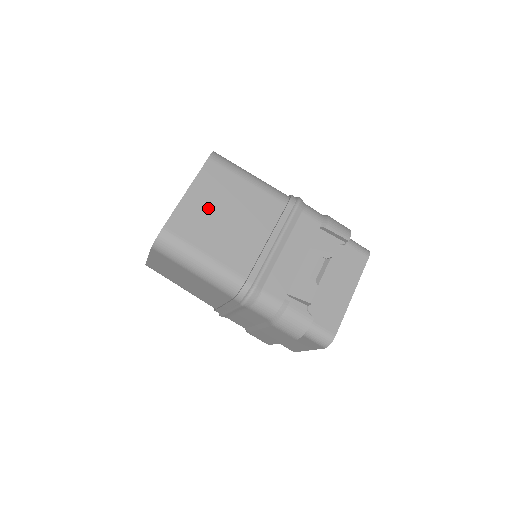
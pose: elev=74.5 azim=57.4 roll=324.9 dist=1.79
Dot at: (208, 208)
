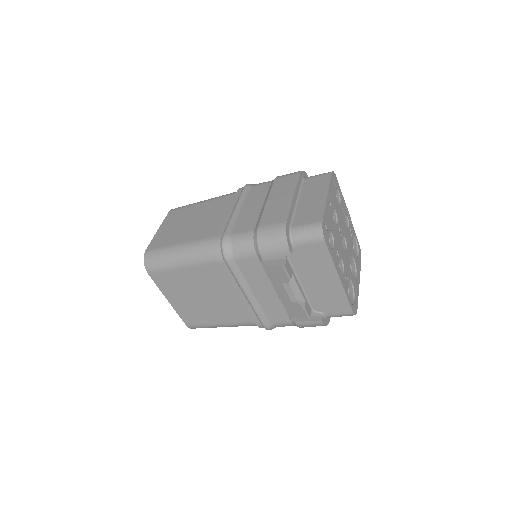
Dot at: (188, 301)
